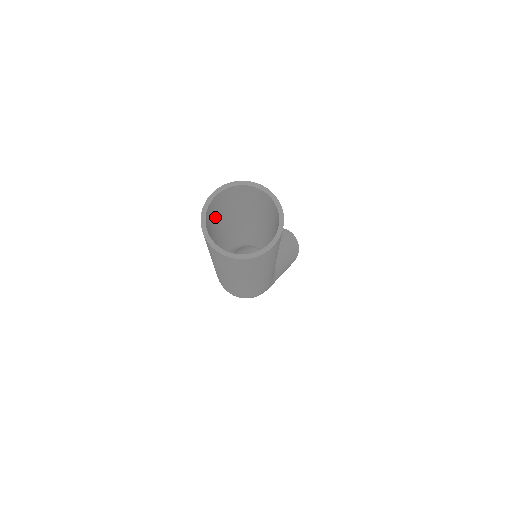
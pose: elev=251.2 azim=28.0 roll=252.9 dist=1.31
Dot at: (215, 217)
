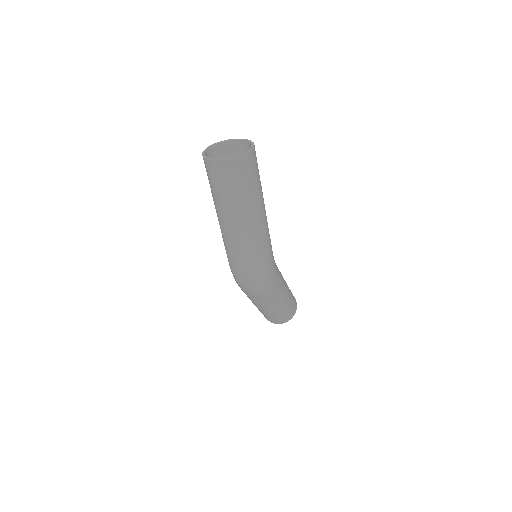
Dot at: occluded
